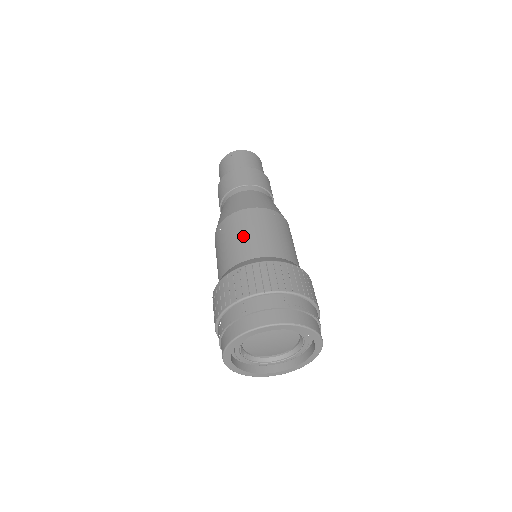
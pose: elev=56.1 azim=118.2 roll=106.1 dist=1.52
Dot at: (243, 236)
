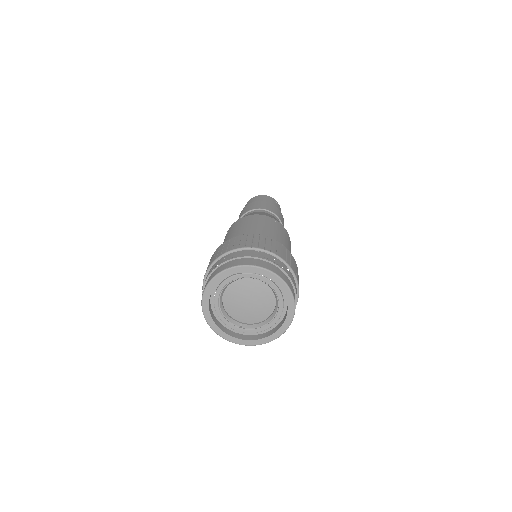
Dot at: occluded
